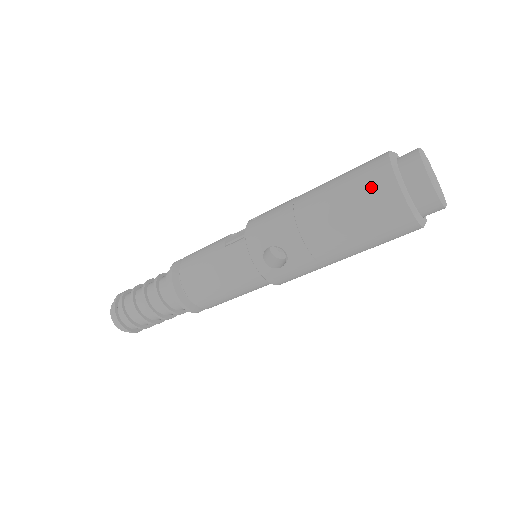
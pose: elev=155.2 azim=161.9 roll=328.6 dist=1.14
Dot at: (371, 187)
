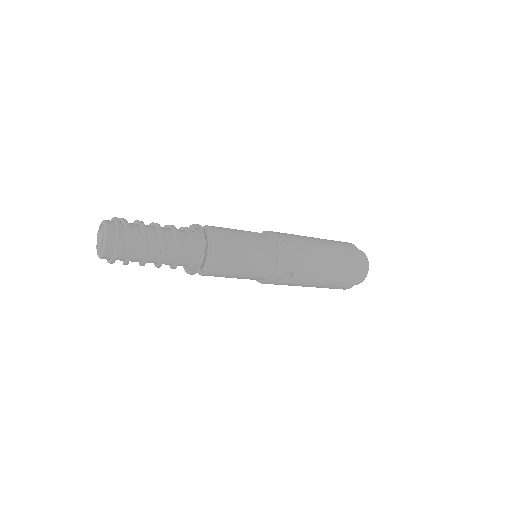
Dot at: (351, 270)
